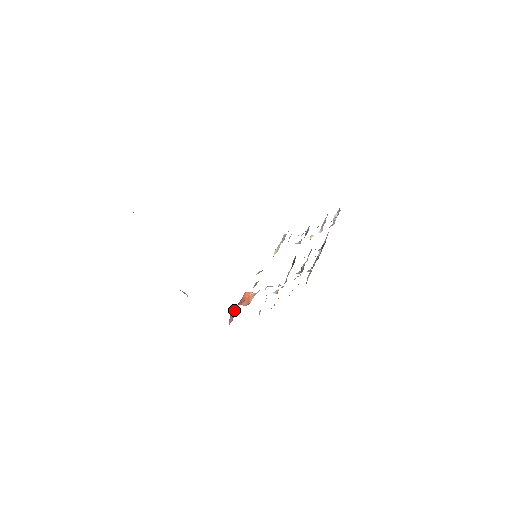
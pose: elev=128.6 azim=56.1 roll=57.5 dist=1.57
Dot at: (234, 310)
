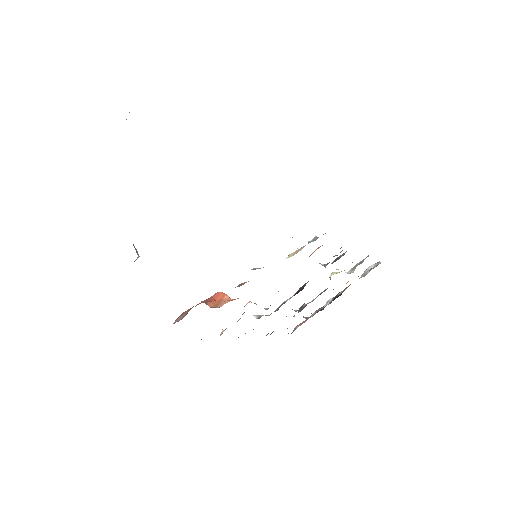
Dot at: occluded
